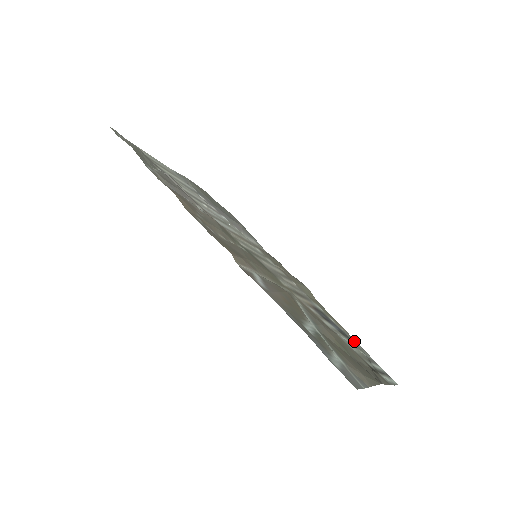
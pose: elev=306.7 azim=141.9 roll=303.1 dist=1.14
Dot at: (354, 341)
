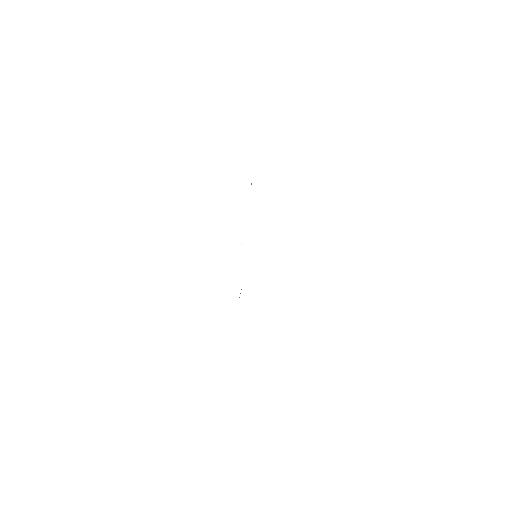
Dot at: occluded
